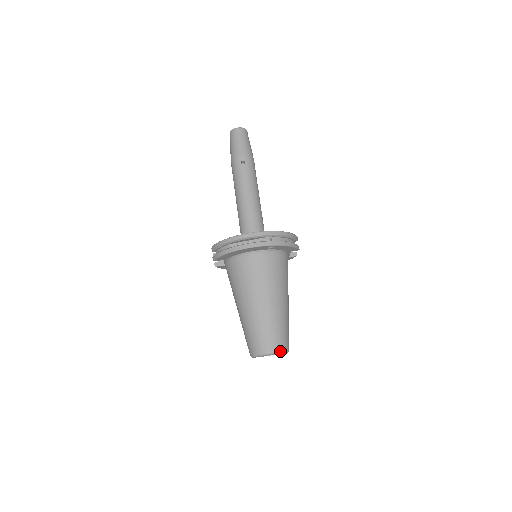
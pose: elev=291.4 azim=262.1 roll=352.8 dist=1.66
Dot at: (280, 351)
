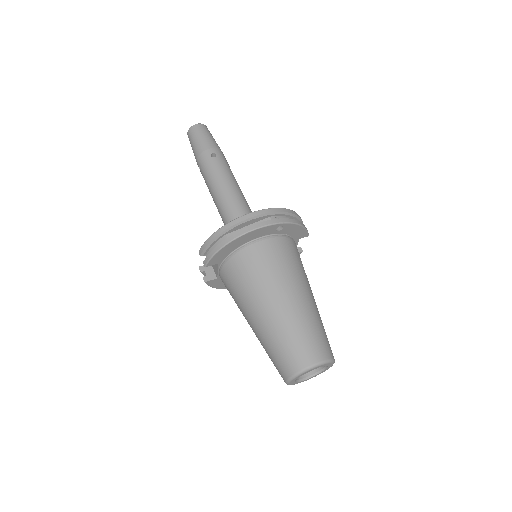
Dot at: (327, 359)
